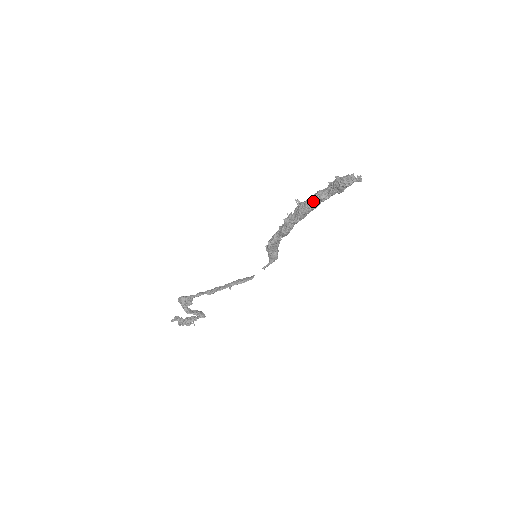
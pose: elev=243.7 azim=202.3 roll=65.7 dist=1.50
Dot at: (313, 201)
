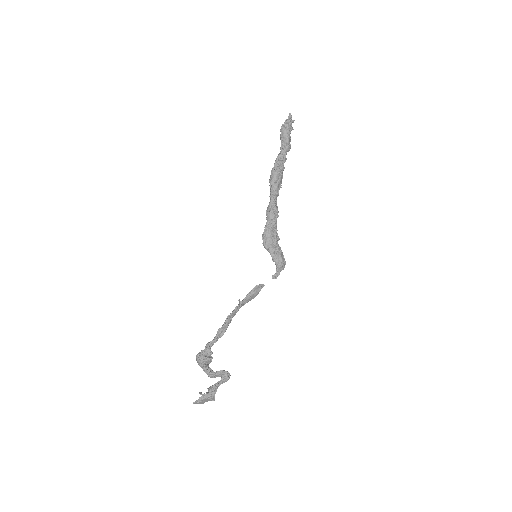
Dot at: (274, 164)
